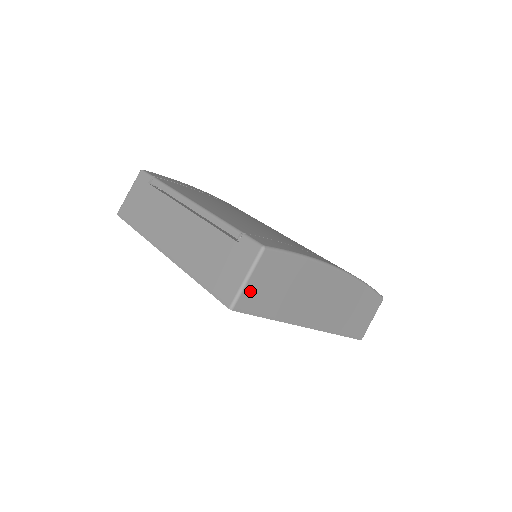
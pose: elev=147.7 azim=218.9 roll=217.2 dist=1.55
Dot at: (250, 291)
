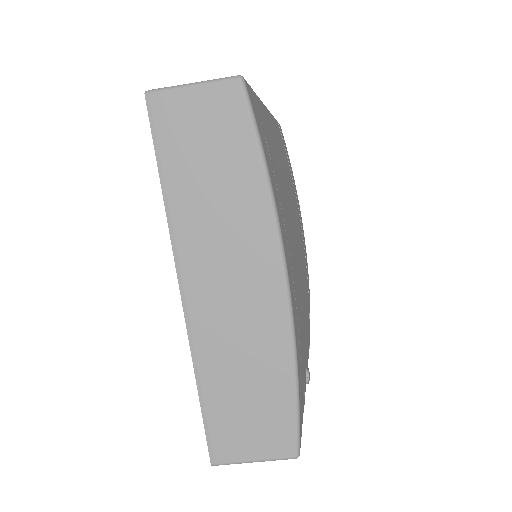
Dot at: (180, 104)
